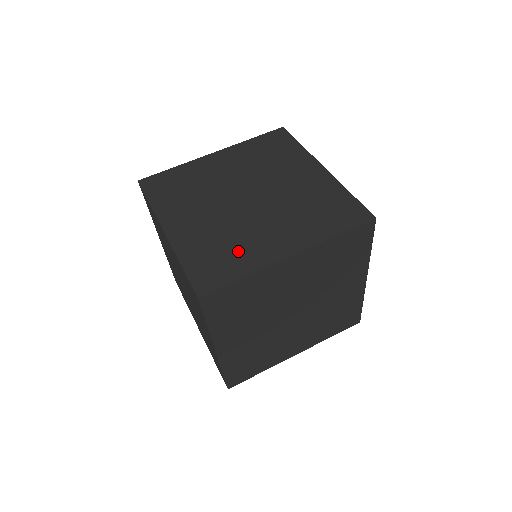
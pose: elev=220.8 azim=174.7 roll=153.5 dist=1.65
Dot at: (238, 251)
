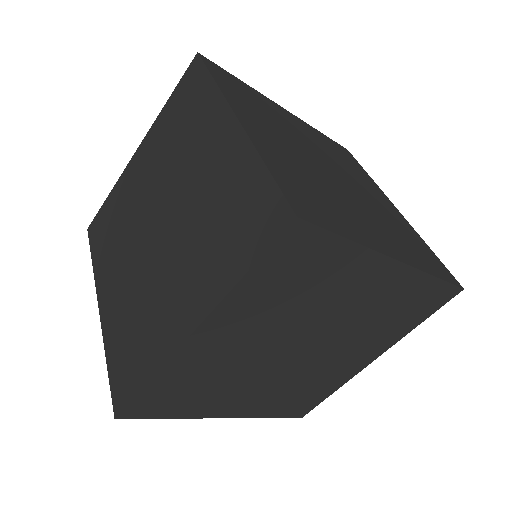
Dot at: (145, 332)
